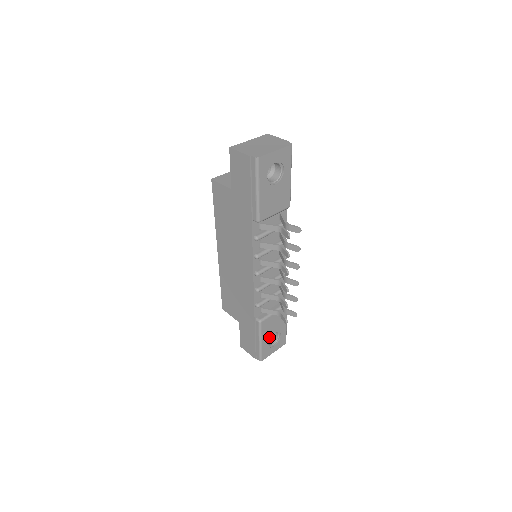
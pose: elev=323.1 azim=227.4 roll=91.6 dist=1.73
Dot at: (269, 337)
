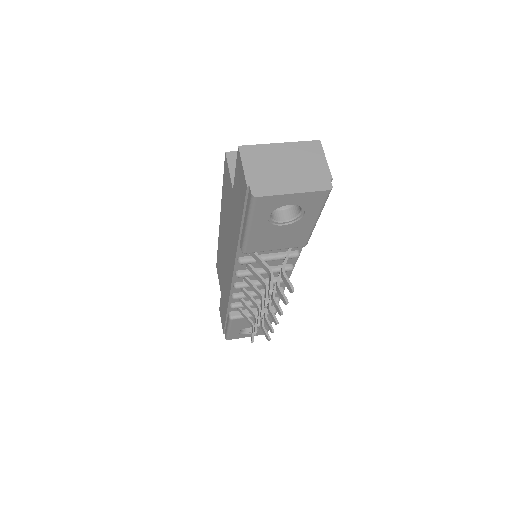
Dot at: (242, 328)
